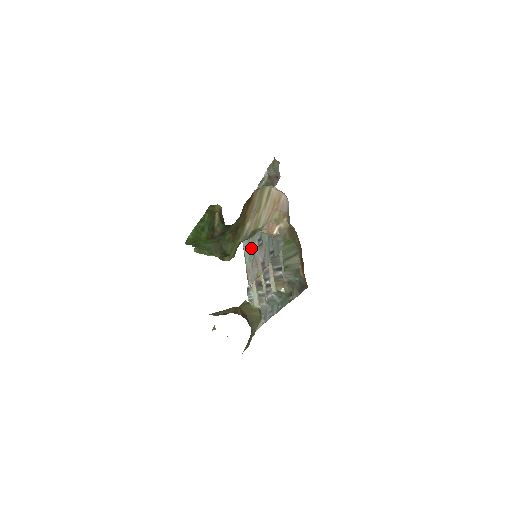
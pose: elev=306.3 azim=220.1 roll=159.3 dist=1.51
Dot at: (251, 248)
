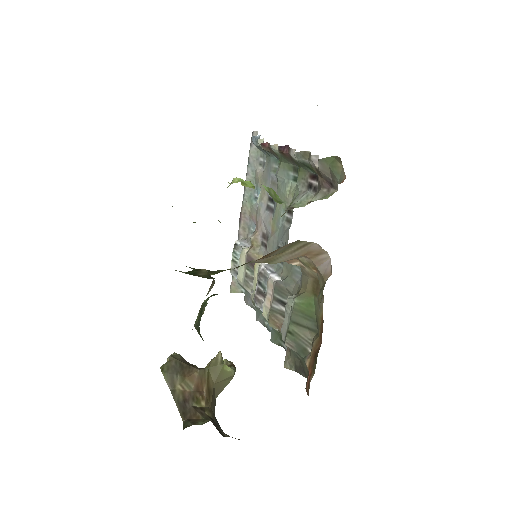
Dot at: (257, 188)
